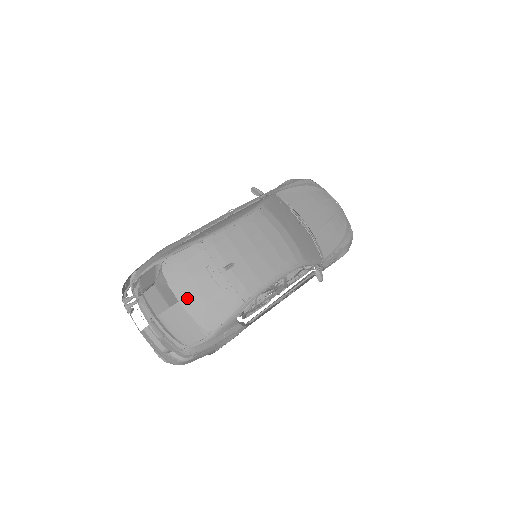
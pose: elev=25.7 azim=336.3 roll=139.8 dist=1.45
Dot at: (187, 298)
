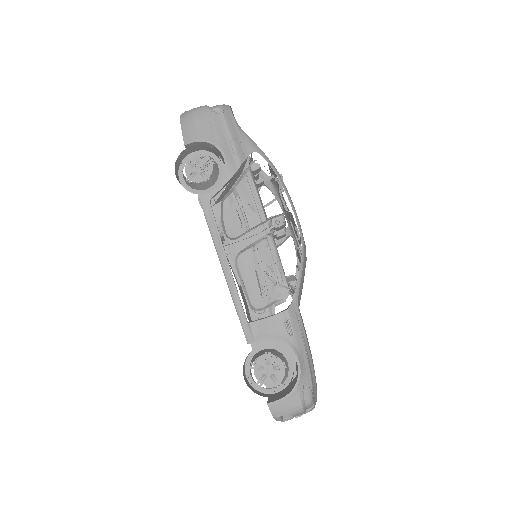
Dot at: occluded
